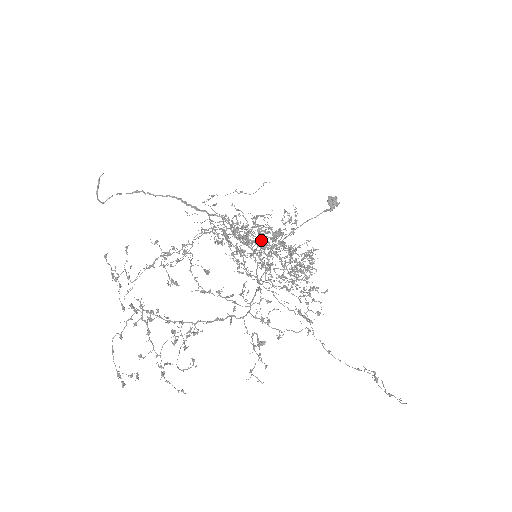
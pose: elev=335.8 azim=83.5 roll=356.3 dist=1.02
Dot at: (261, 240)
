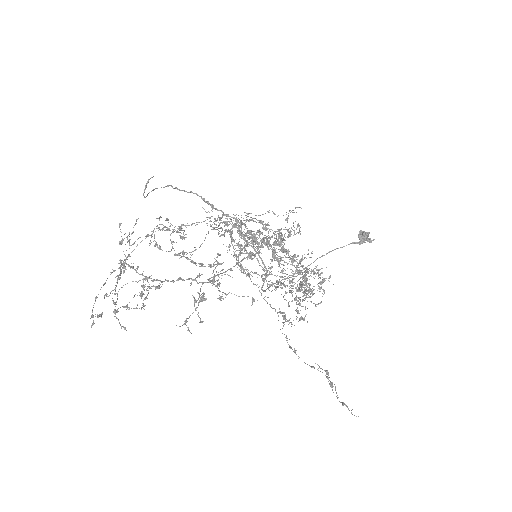
Dot at: occluded
